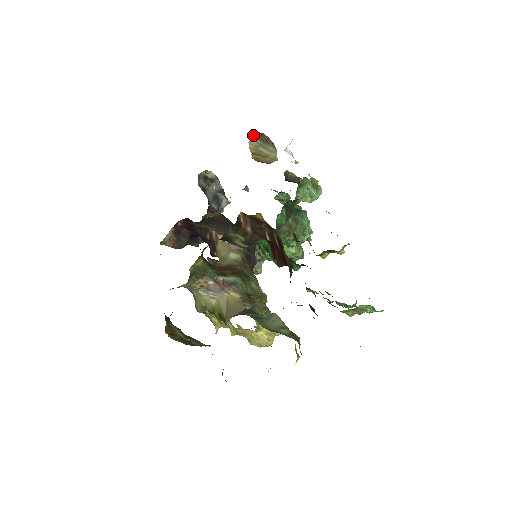
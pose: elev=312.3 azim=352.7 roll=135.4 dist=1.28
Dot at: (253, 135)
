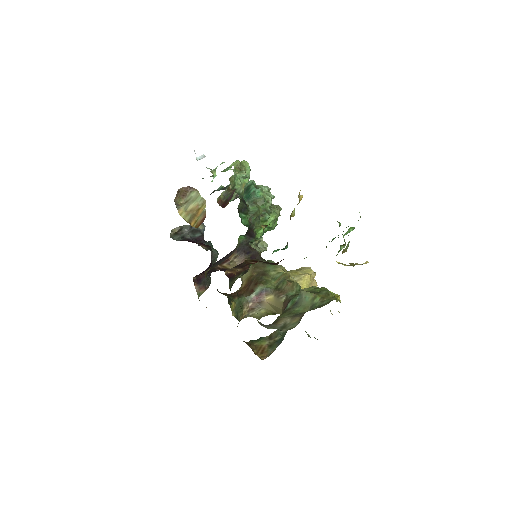
Dot at: (176, 205)
